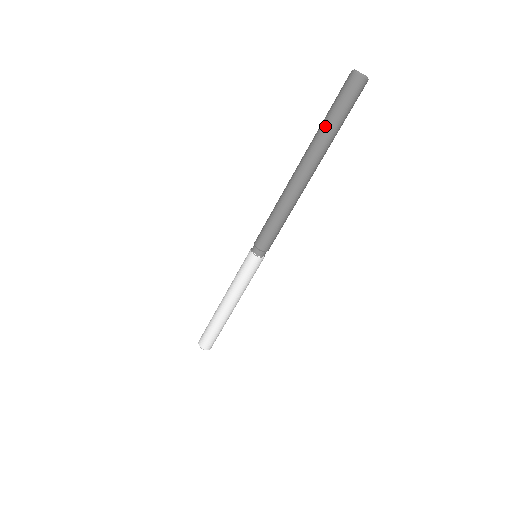
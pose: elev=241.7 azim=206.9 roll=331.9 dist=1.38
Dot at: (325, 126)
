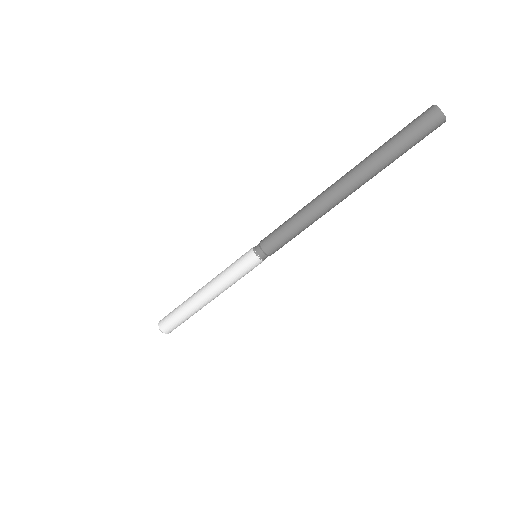
Dot at: (382, 149)
